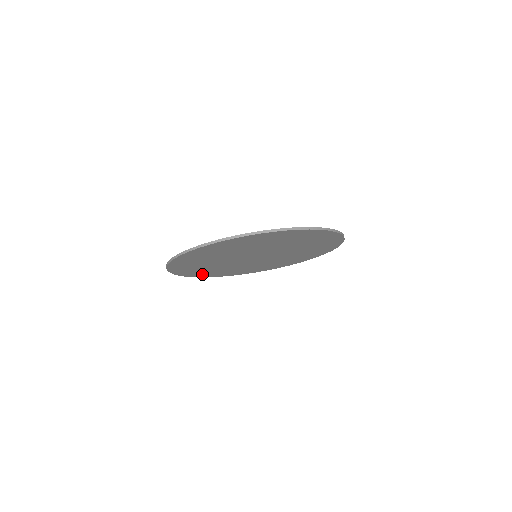
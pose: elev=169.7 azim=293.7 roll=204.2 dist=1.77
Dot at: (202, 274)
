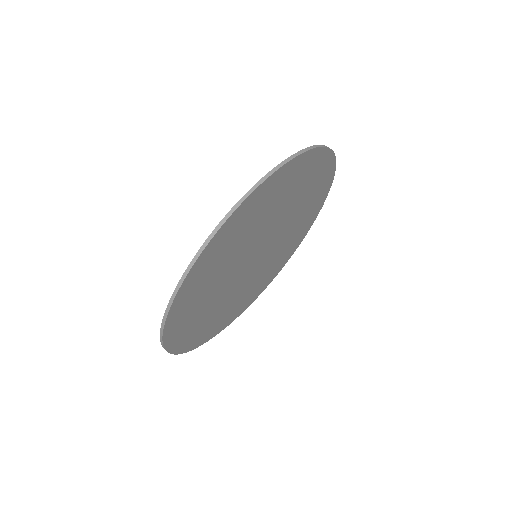
Dot at: (179, 333)
